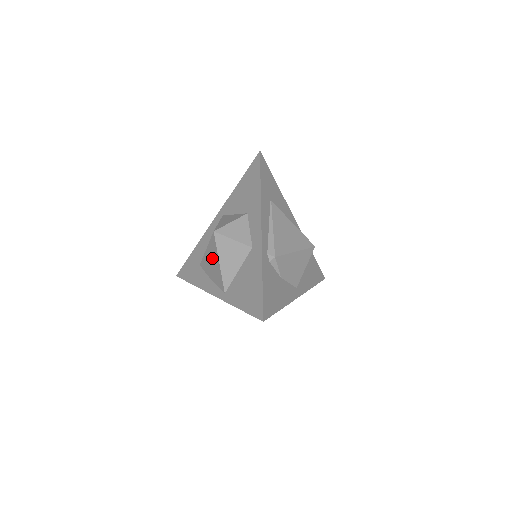
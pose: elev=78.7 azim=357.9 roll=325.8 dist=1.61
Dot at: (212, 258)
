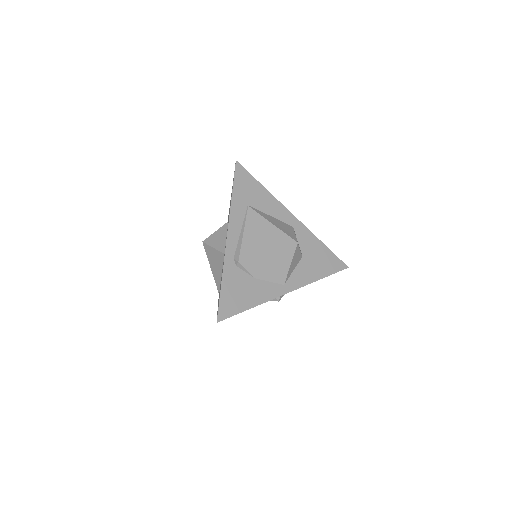
Dot at: occluded
